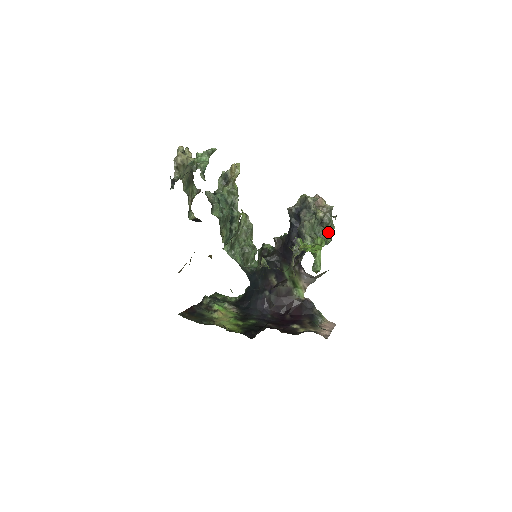
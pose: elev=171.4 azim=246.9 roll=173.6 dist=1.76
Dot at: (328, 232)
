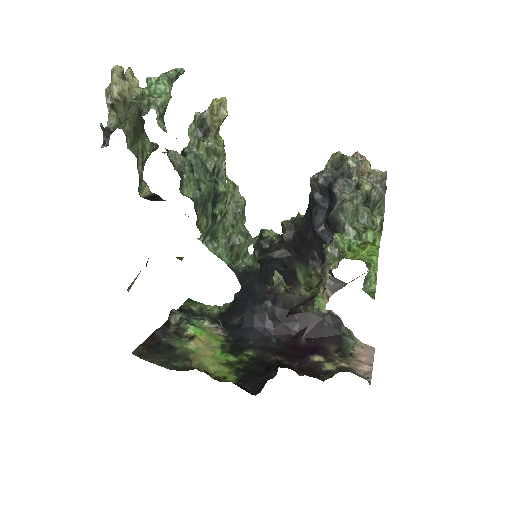
Dot at: (376, 215)
